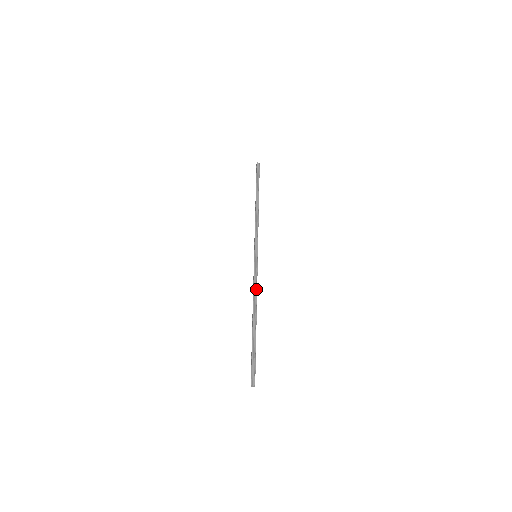
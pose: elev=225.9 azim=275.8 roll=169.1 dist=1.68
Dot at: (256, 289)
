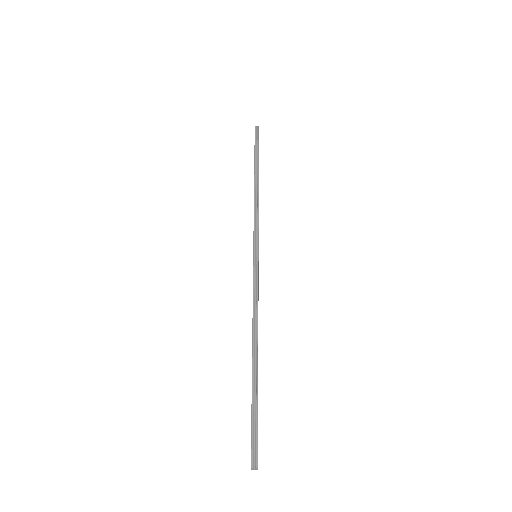
Dot at: (256, 306)
